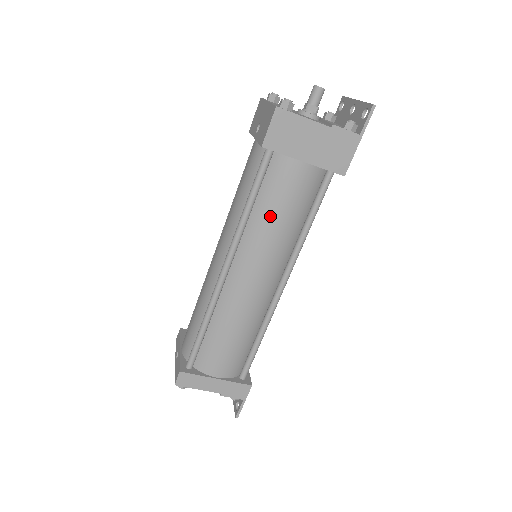
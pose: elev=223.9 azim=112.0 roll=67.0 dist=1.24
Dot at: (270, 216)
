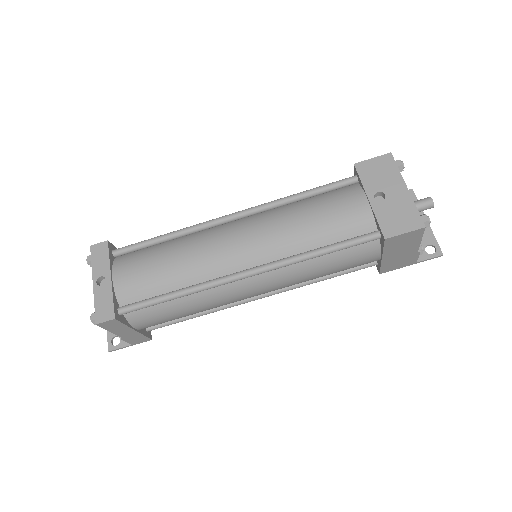
Dot at: (321, 269)
